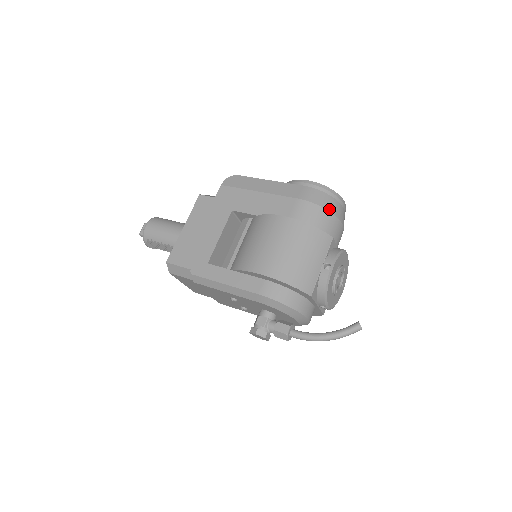
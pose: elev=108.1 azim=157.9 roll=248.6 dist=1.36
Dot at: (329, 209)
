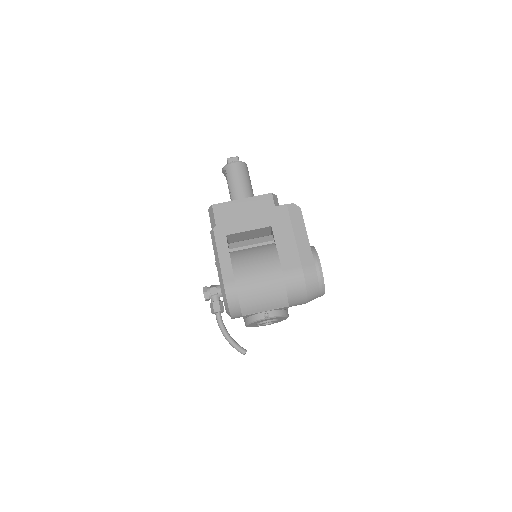
Dot at: (308, 291)
